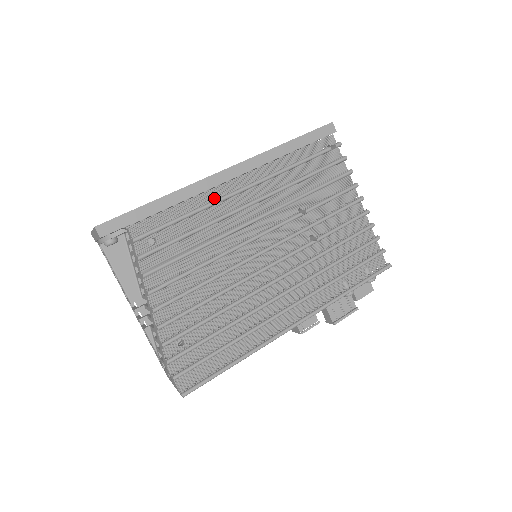
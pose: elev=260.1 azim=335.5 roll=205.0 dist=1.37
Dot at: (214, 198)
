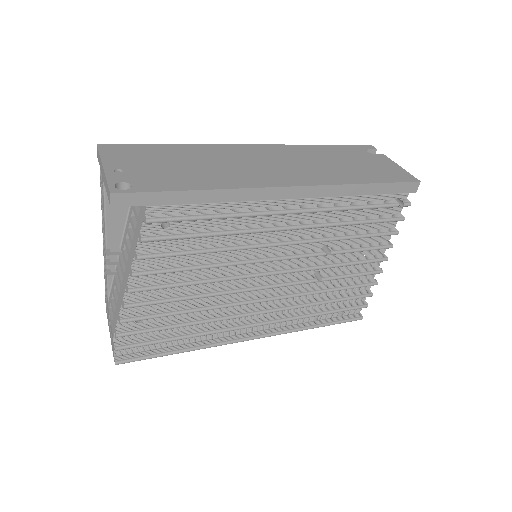
Dot at: (256, 206)
